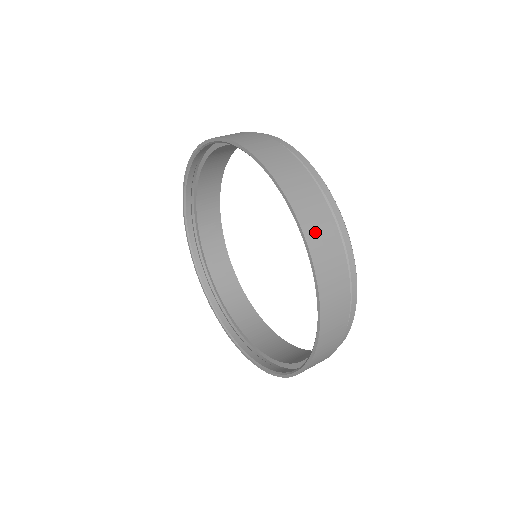
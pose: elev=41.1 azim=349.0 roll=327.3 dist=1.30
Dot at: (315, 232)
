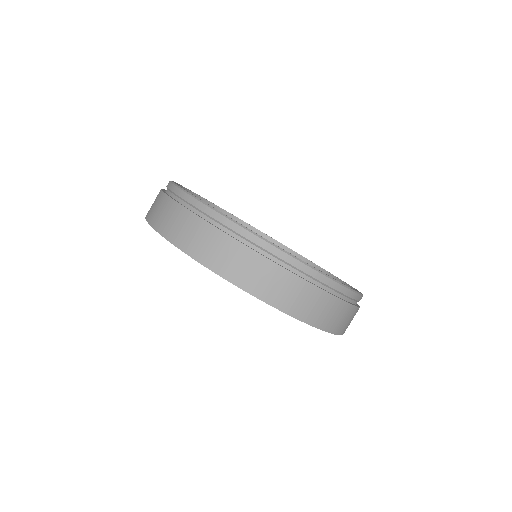
Dot at: (341, 325)
